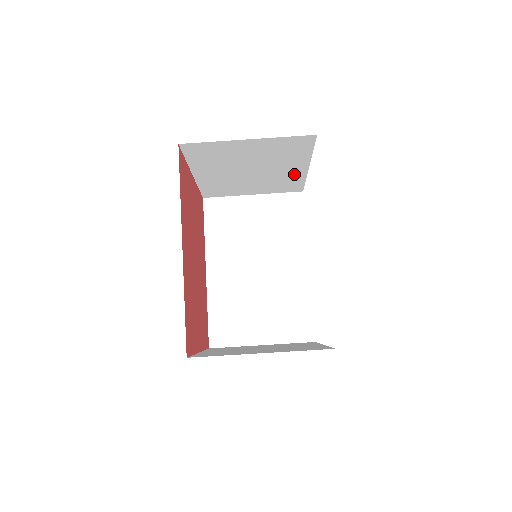
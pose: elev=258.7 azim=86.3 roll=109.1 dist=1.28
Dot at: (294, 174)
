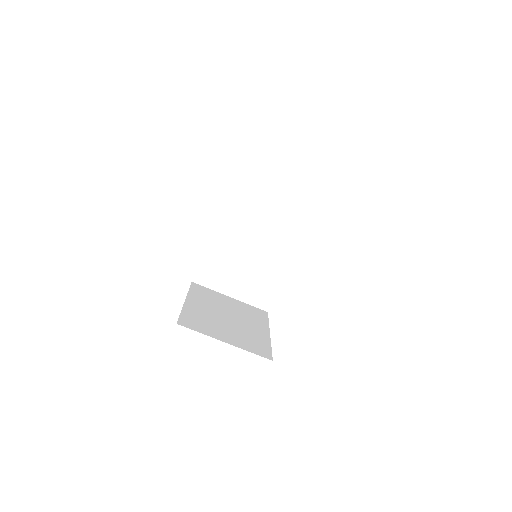
Dot at: occluded
